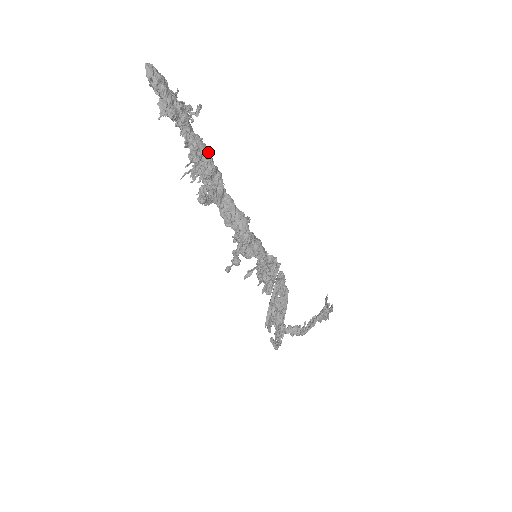
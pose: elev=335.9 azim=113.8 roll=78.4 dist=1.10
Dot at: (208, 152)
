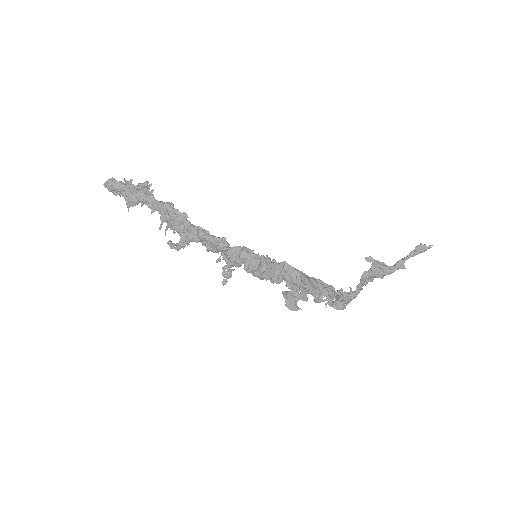
Dot at: (169, 209)
